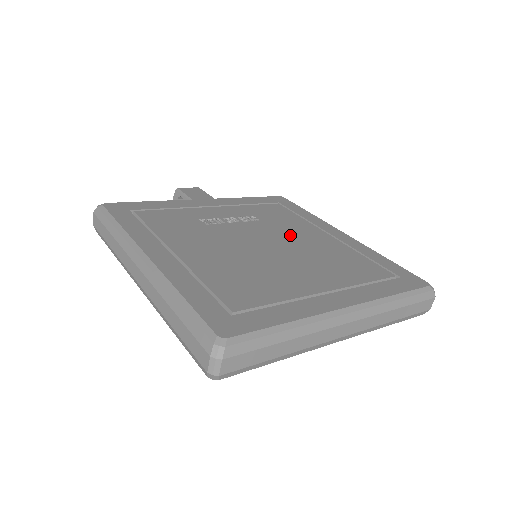
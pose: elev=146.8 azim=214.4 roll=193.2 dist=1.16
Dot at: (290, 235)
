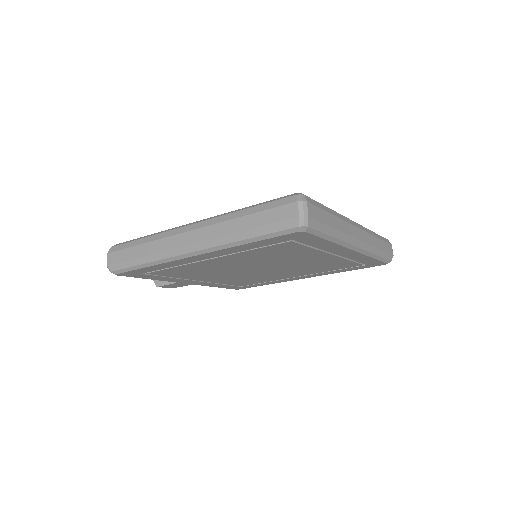
Dot at: occluded
